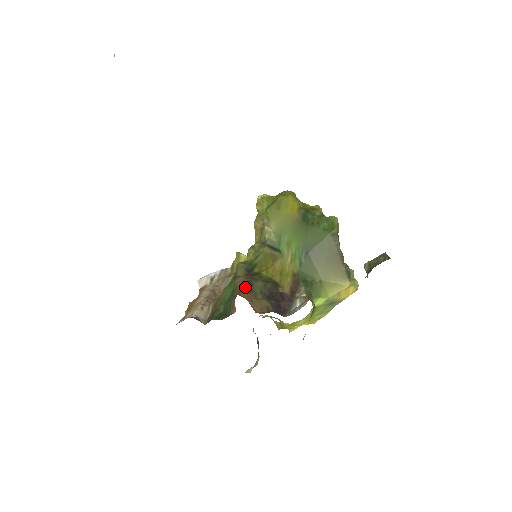
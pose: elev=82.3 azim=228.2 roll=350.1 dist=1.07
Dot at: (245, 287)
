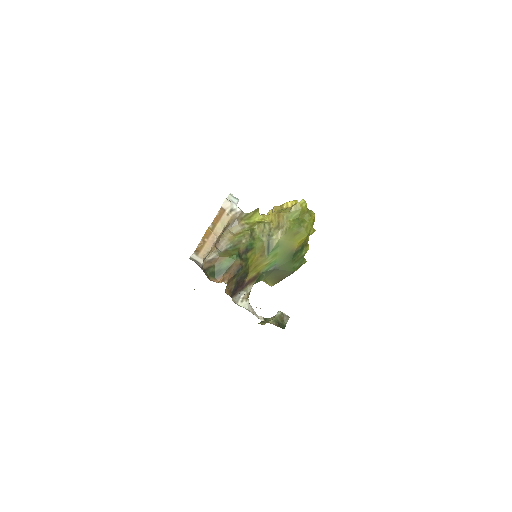
Dot at: (234, 272)
